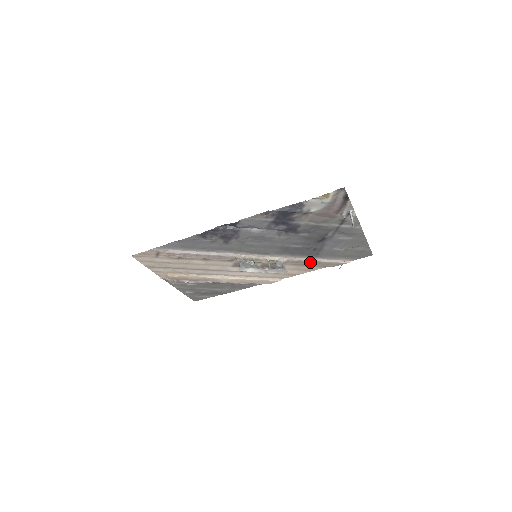
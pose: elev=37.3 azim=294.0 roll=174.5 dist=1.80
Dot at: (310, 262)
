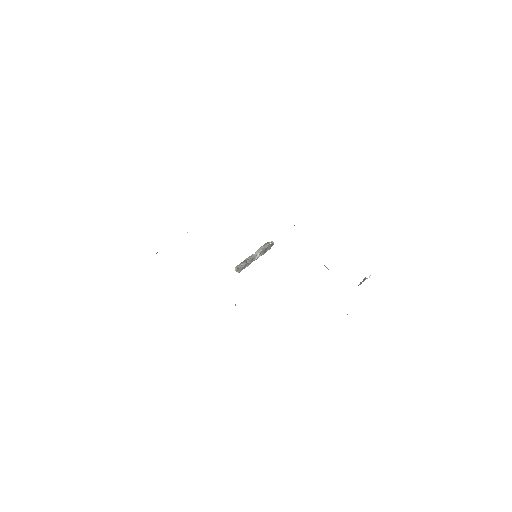
Dot at: occluded
